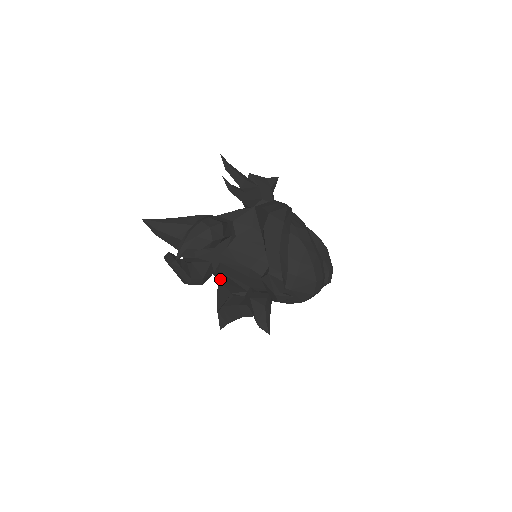
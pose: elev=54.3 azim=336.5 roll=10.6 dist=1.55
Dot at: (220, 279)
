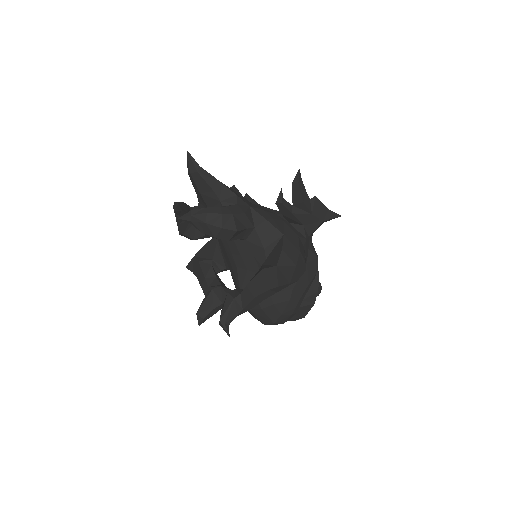
Dot at: occluded
